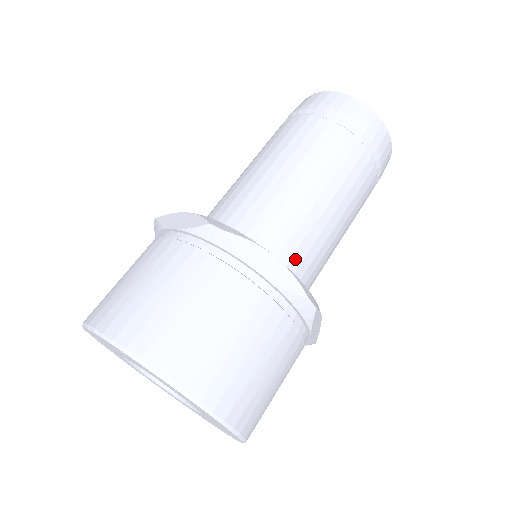
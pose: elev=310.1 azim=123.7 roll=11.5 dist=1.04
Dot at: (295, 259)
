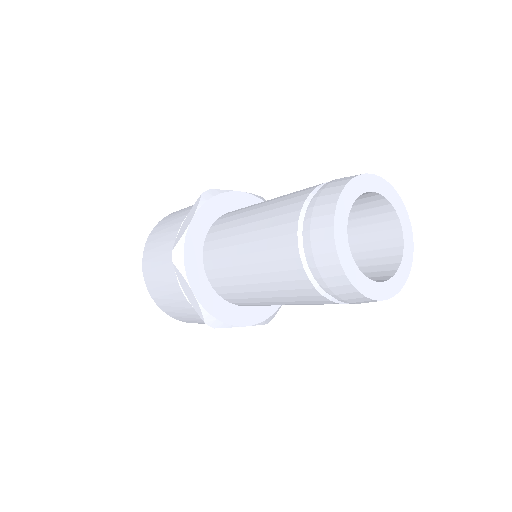
Dot at: (231, 295)
